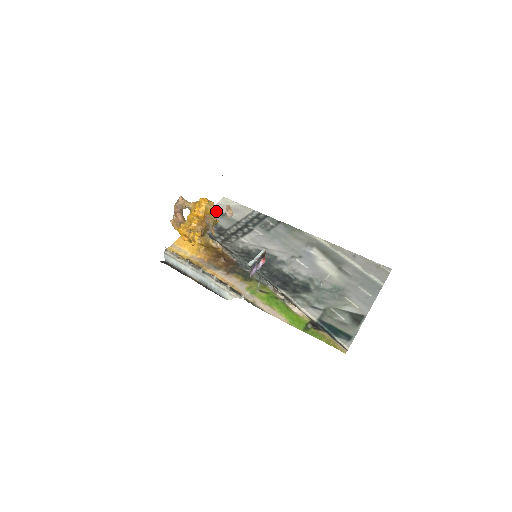
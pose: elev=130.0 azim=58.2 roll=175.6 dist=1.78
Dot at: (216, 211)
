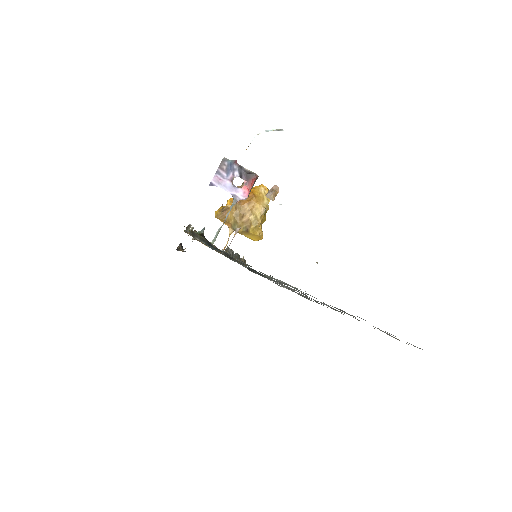
Dot at: (266, 205)
